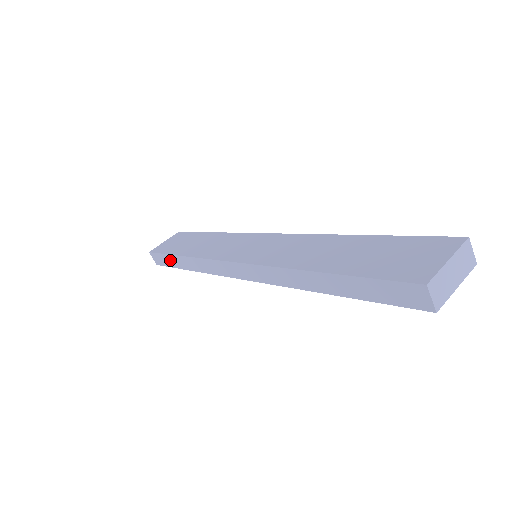
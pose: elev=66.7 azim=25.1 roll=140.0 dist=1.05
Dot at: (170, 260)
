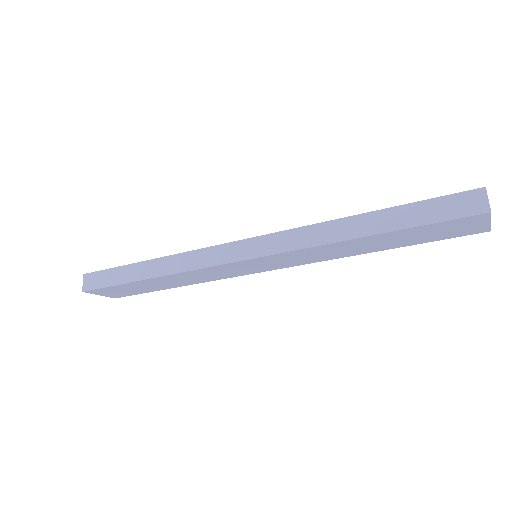
Dot at: (121, 273)
